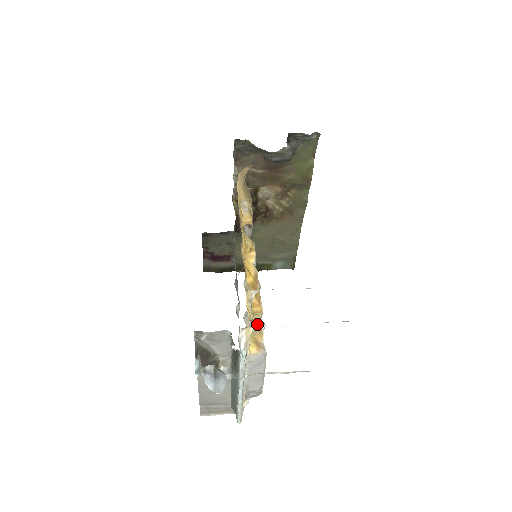
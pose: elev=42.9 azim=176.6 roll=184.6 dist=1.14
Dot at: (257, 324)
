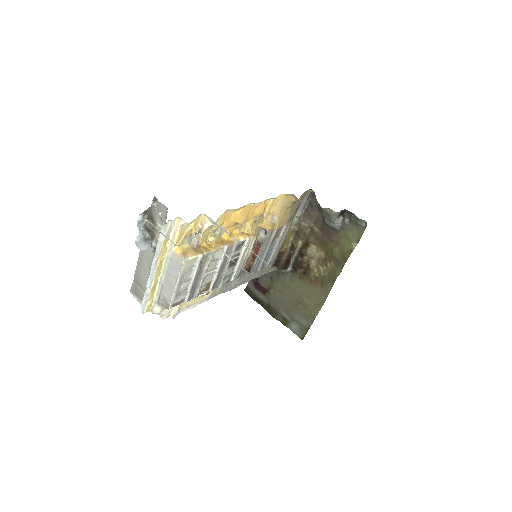
Dot at: (199, 251)
